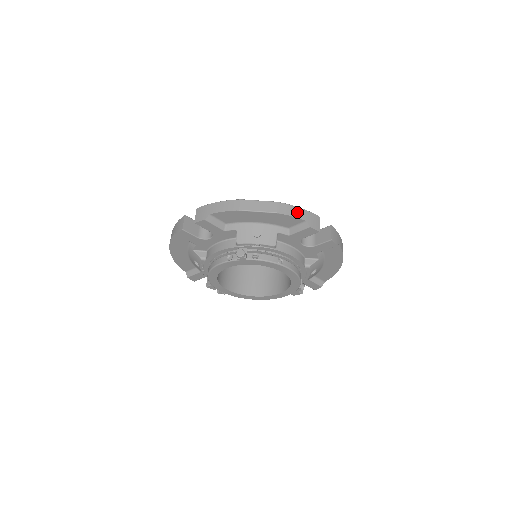
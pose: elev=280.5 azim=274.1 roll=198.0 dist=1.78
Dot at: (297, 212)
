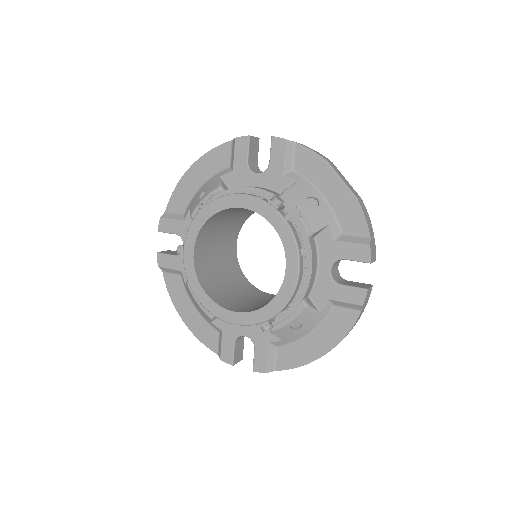
Dot at: (370, 224)
